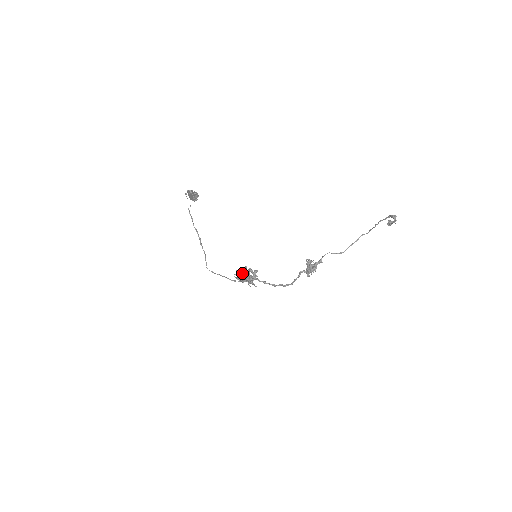
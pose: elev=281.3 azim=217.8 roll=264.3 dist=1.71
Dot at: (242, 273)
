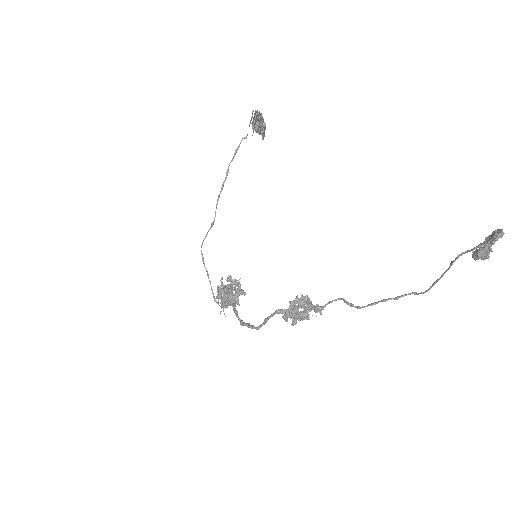
Dot at: occluded
